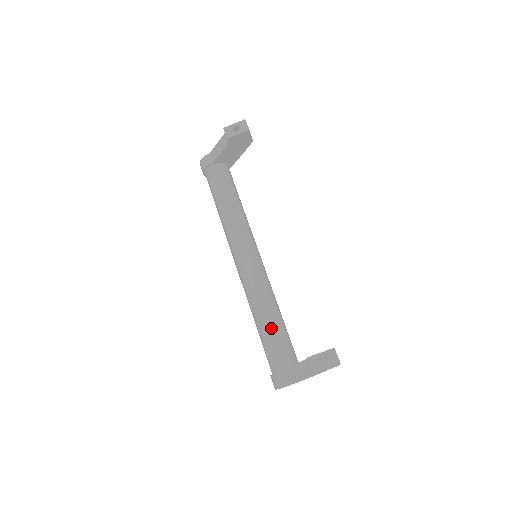
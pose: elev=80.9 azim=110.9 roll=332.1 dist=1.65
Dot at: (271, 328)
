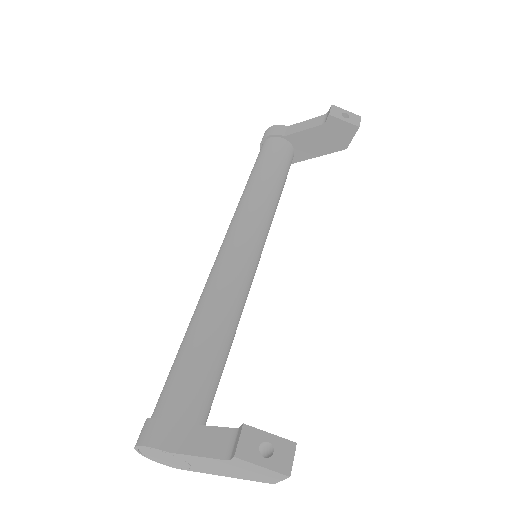
Dot at: (207, 351)
